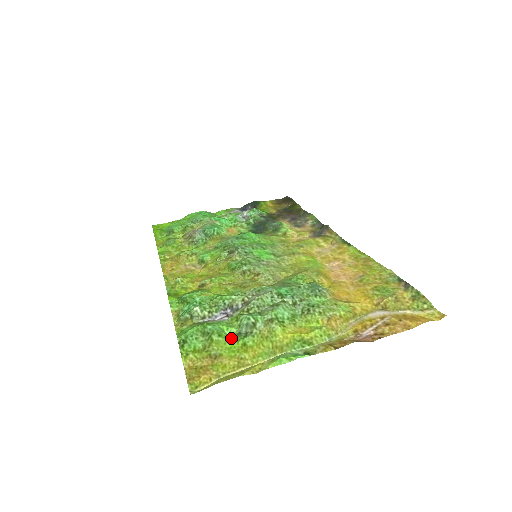
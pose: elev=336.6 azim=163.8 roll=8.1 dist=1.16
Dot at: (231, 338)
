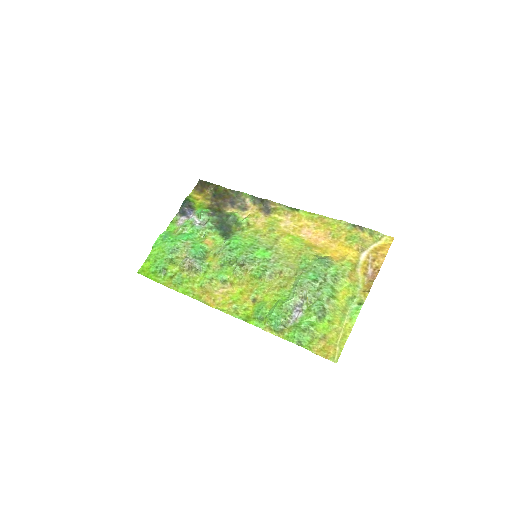
Dot at: (317, 322)
